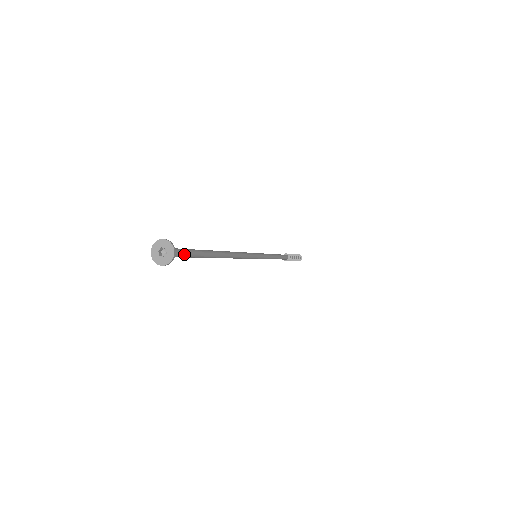
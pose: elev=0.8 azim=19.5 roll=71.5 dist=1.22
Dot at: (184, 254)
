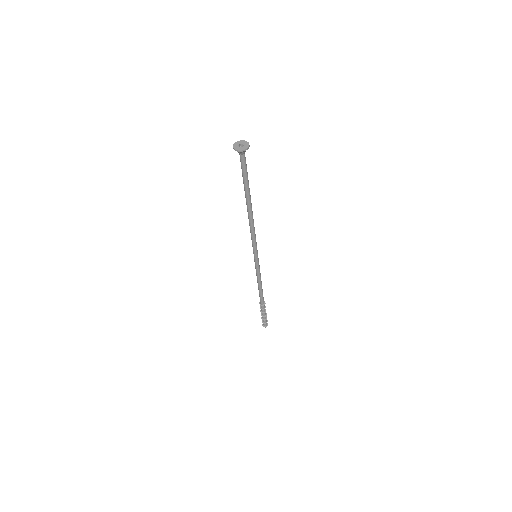
Dot at: (244, 165)
